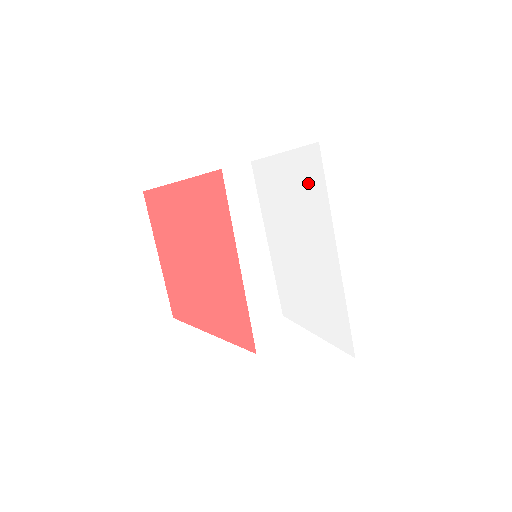
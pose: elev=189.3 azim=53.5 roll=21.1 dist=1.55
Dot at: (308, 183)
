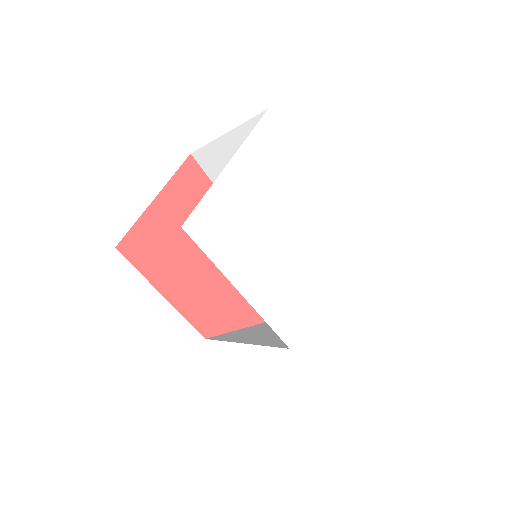
Dot at: (271, 177)
